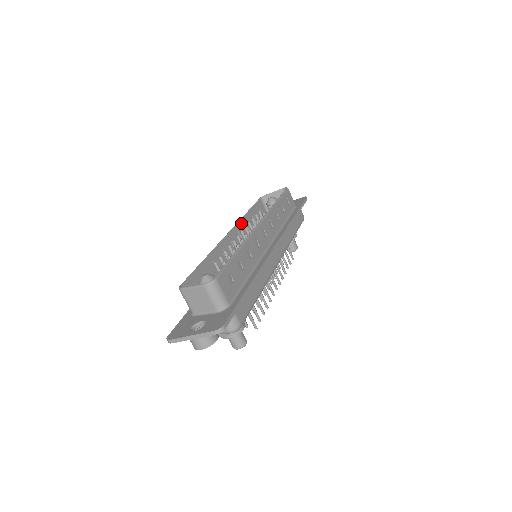
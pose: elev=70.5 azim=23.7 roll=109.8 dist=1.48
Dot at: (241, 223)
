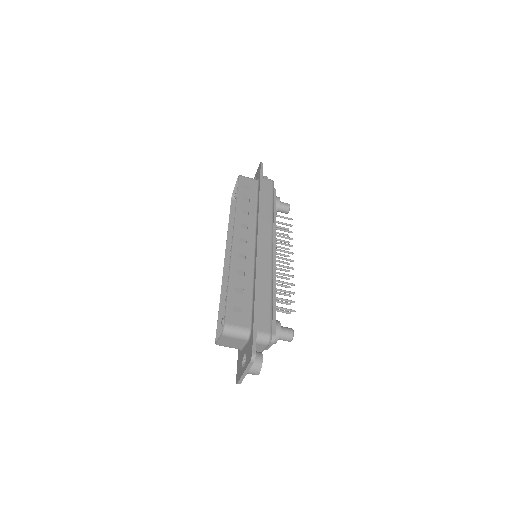
Dot at: (230, 239)
